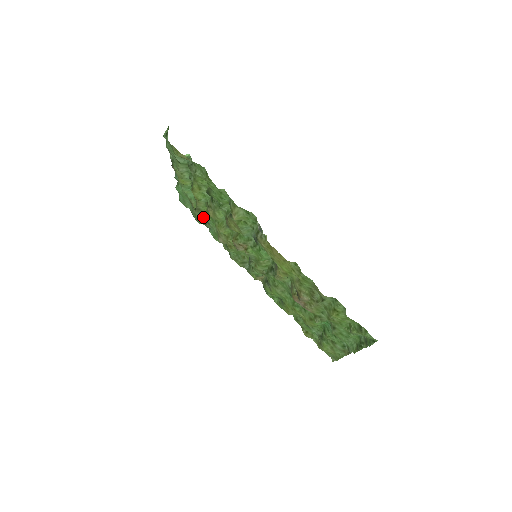
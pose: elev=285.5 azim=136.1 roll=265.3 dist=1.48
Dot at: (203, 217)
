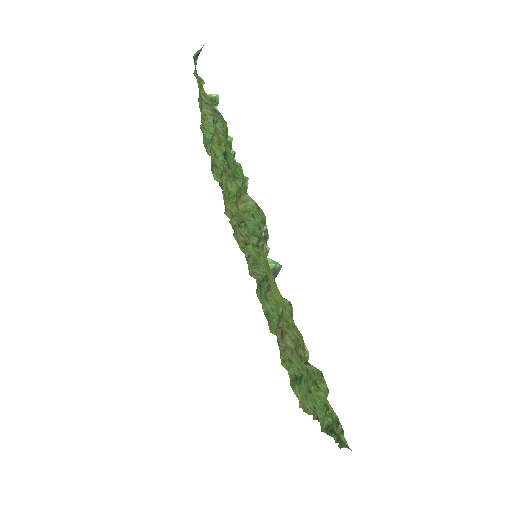
Dot at: (219, 175)
